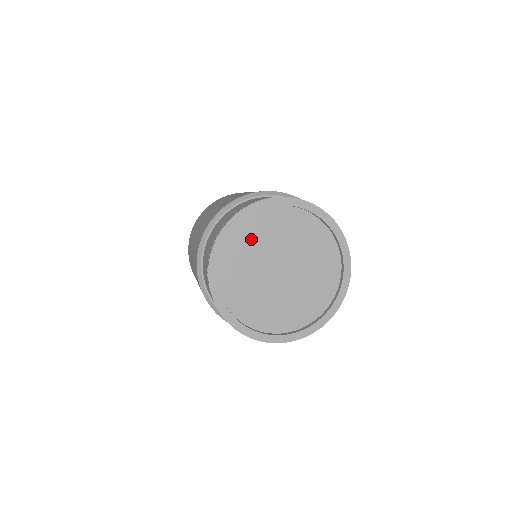
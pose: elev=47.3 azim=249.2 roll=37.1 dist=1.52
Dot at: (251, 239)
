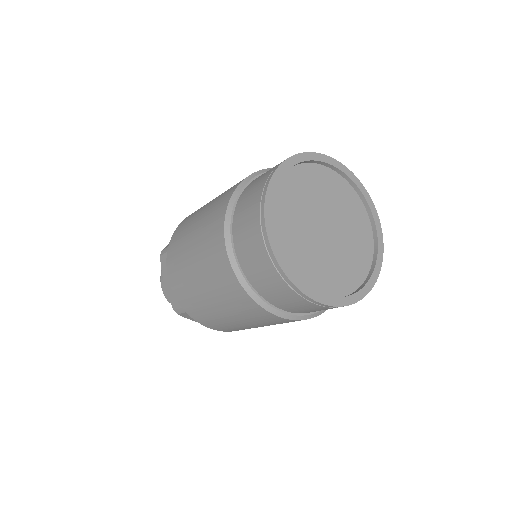
Dot at: (297, 191)
